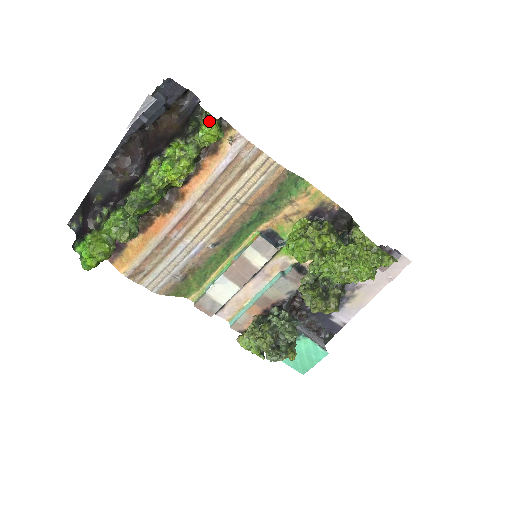
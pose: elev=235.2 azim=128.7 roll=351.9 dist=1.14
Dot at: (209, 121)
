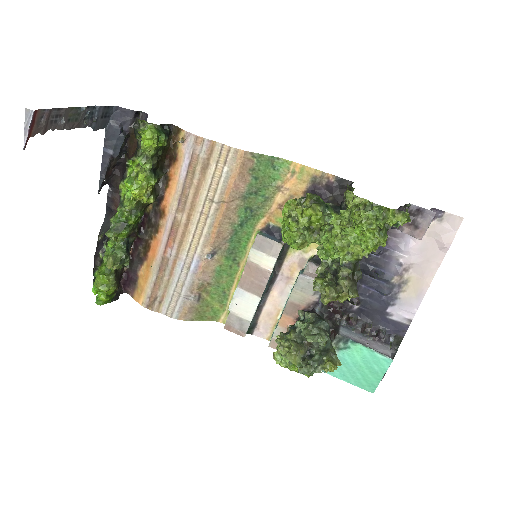
Dot at: (148, 128)
